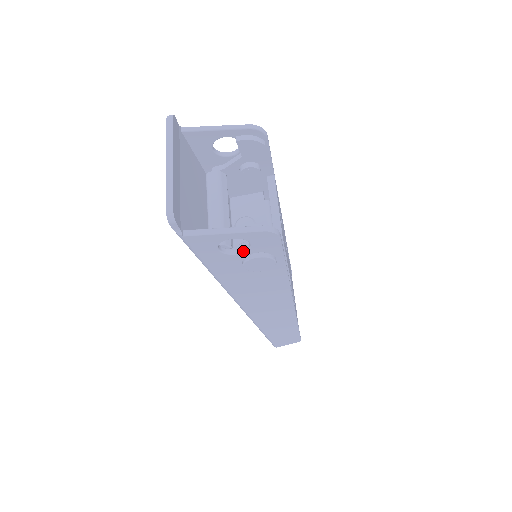
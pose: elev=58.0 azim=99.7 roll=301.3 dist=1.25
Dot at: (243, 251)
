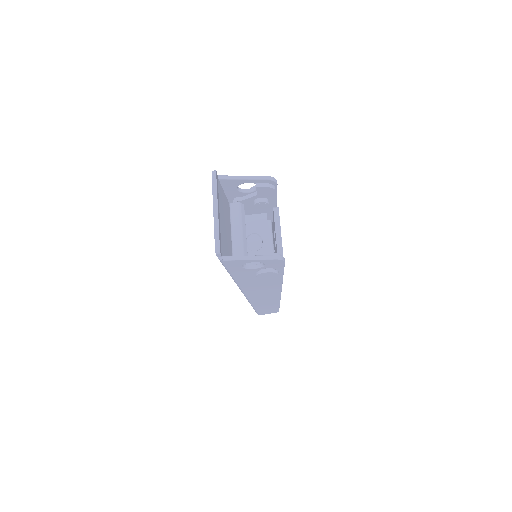
Dot at: (258, 267)
